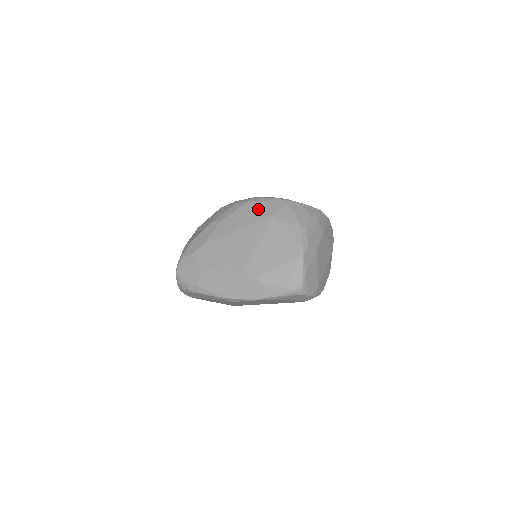
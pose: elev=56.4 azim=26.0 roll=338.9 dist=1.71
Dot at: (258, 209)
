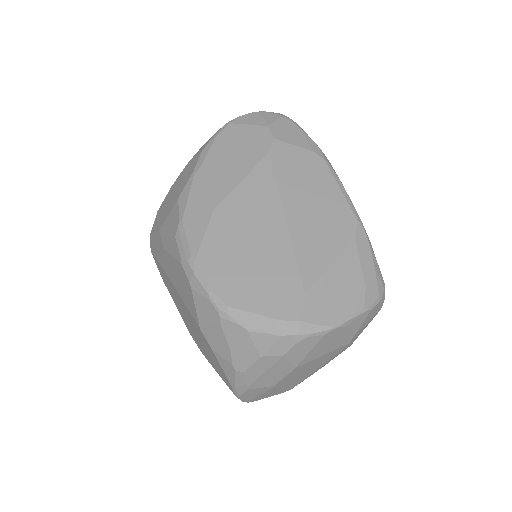
Dot at: (188, 293)
